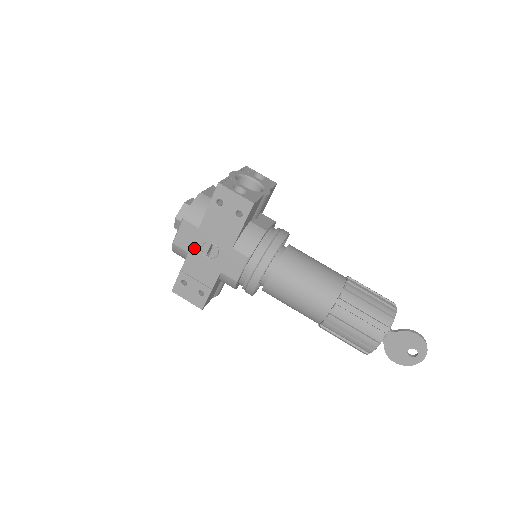
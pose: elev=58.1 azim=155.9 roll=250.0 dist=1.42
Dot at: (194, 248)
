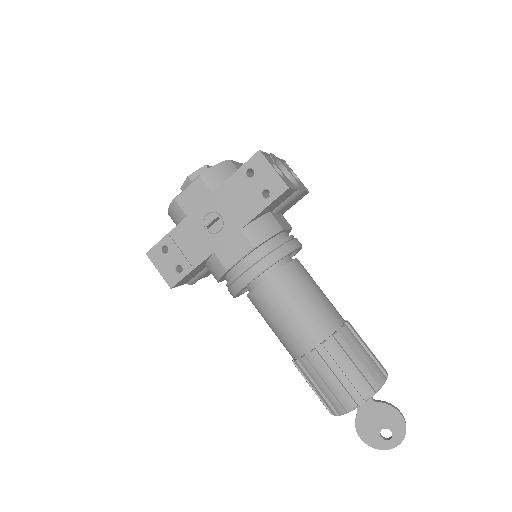
Dot at: (196, 213)
